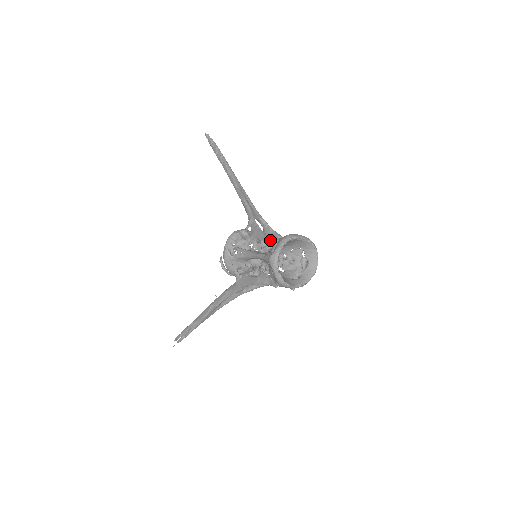
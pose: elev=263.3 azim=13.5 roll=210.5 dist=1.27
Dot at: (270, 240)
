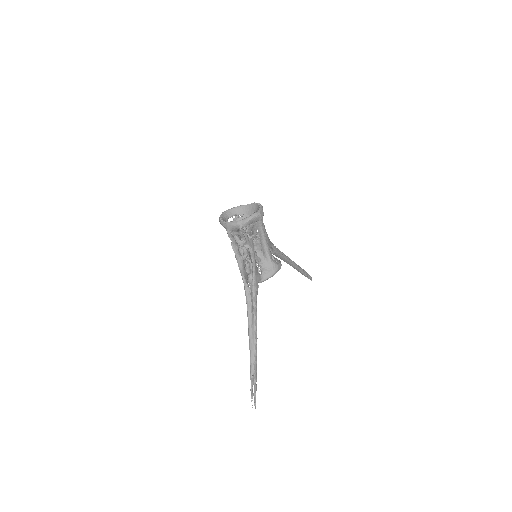
Dot at: occluded
